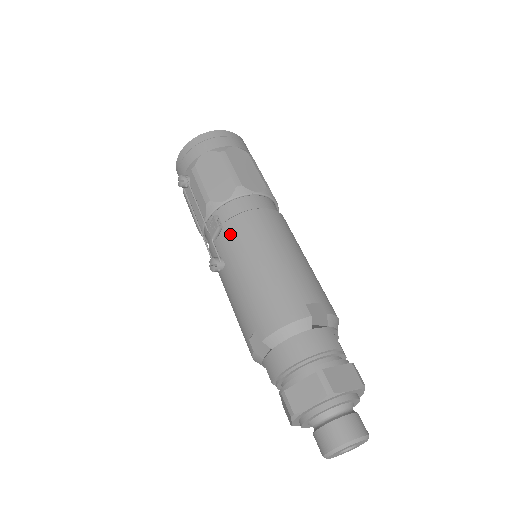
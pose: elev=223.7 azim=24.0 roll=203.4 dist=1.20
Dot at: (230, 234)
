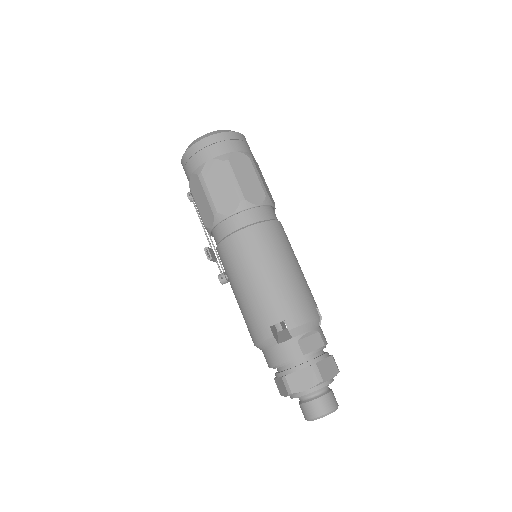
Dot at: (221, 258)
